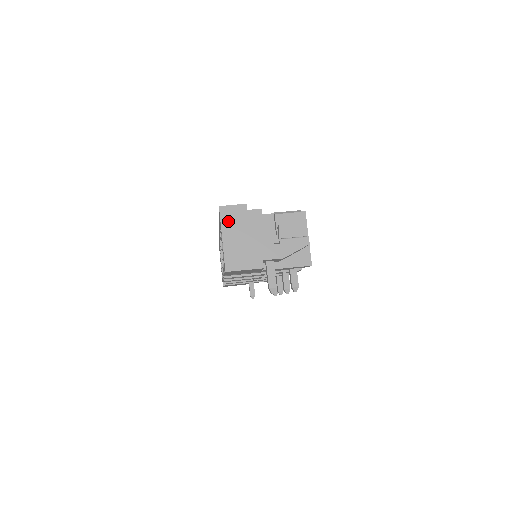
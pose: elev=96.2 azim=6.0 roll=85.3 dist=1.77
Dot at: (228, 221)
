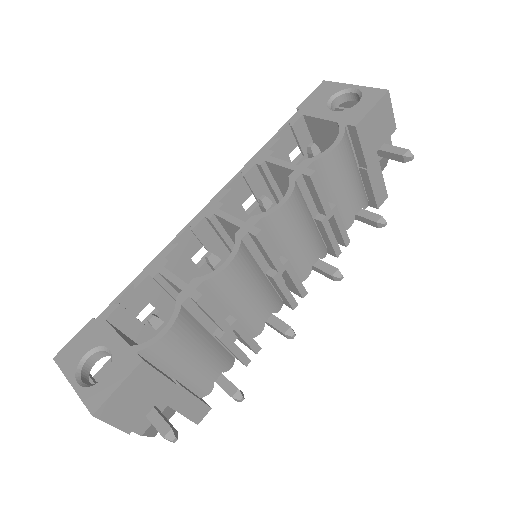
Dot at: occluded
